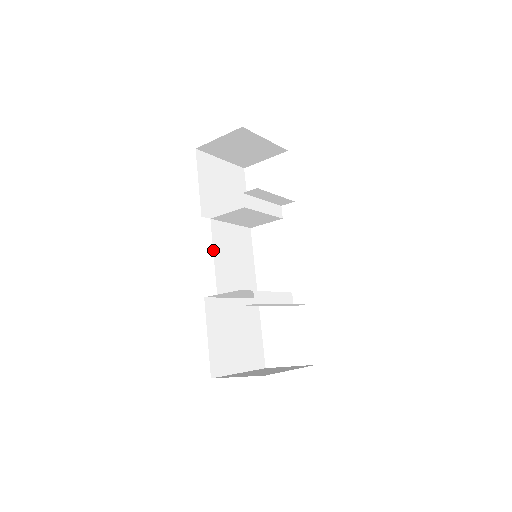
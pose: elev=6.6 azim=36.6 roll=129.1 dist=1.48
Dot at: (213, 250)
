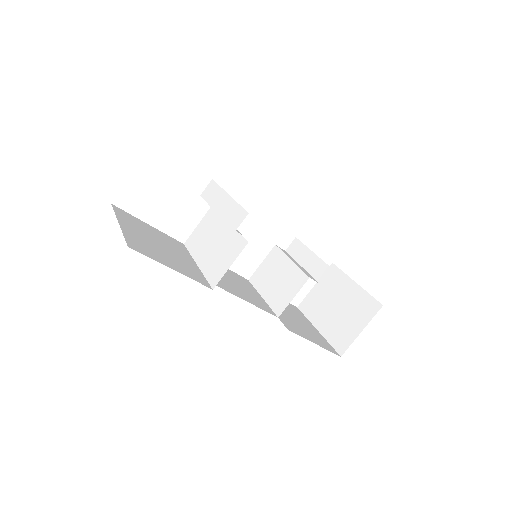
Dot at: occluded
